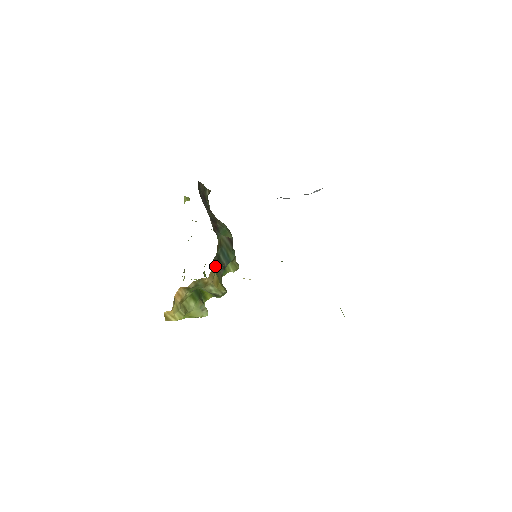
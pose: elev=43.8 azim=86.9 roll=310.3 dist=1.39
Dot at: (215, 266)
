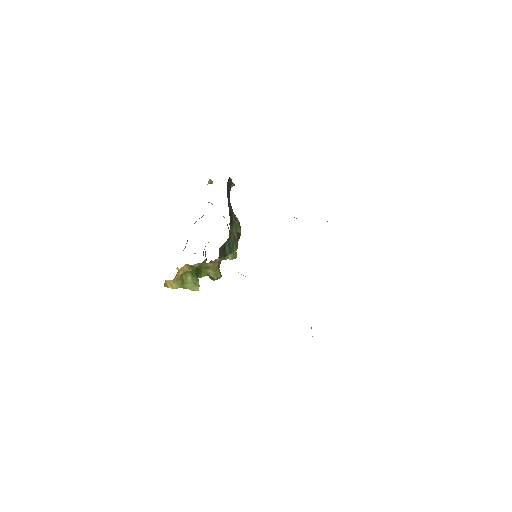
Dot at: (219, 253)
